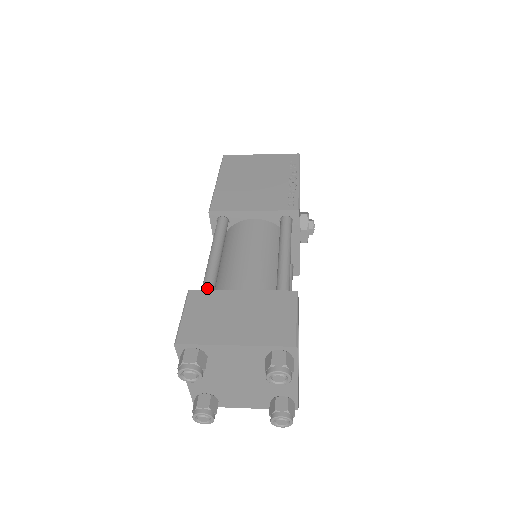
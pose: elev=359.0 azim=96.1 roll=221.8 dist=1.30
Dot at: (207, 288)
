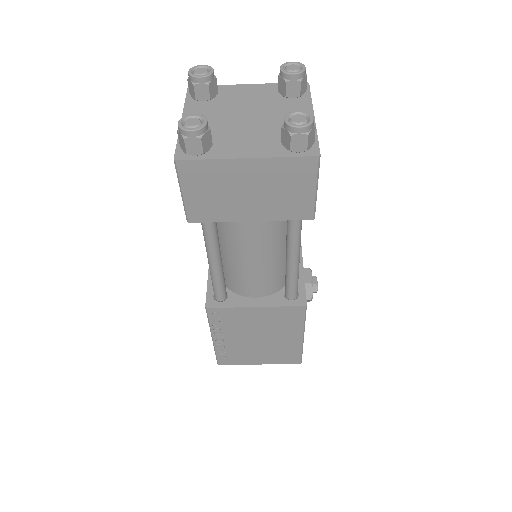
Dot at: occluded
